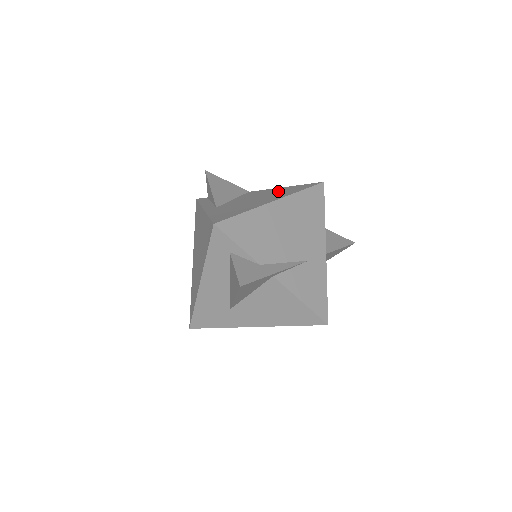
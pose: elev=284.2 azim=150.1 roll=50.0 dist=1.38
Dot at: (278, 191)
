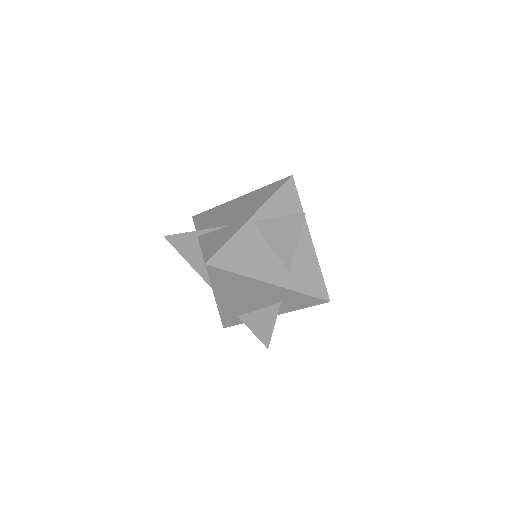
Dot at: occluded
